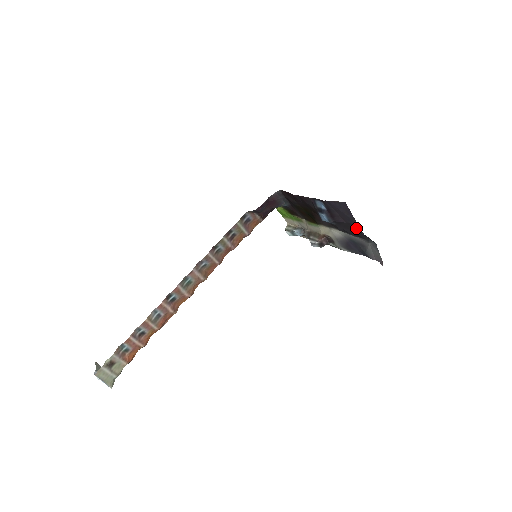
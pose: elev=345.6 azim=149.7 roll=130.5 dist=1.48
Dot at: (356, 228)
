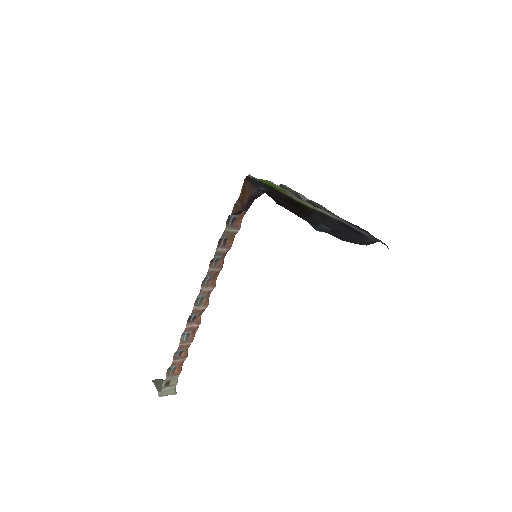
Dot at: (356, 240)
